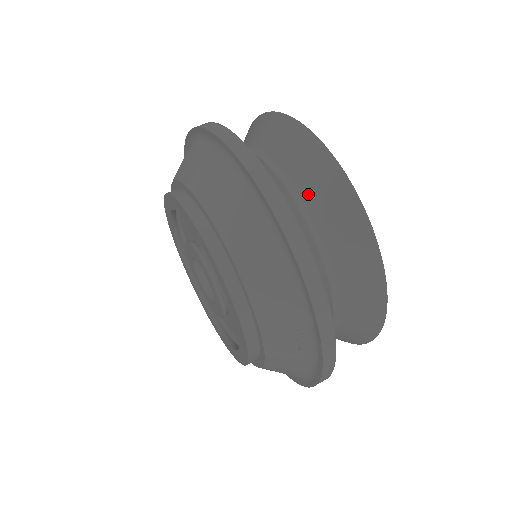
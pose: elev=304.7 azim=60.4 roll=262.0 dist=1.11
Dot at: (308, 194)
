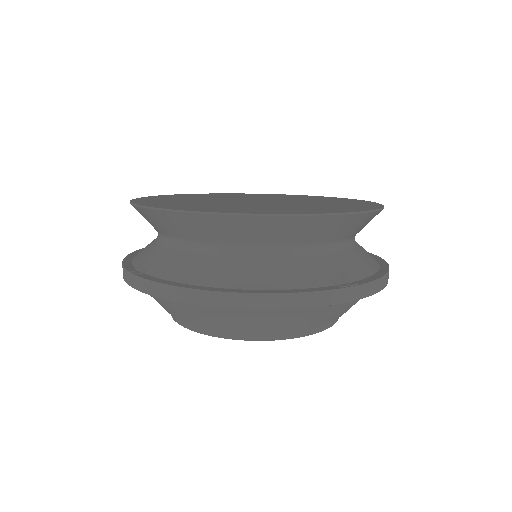
Dot at: (353, 236)
